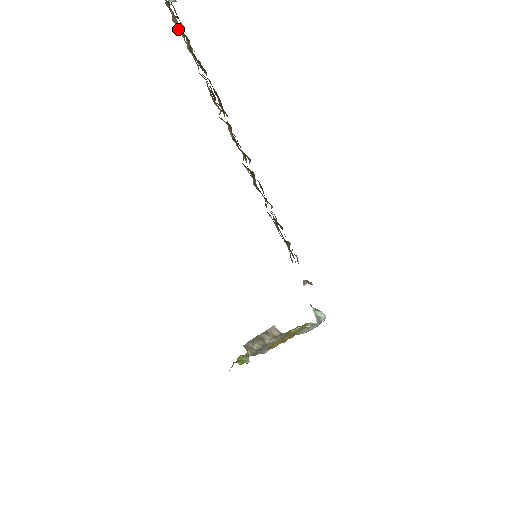
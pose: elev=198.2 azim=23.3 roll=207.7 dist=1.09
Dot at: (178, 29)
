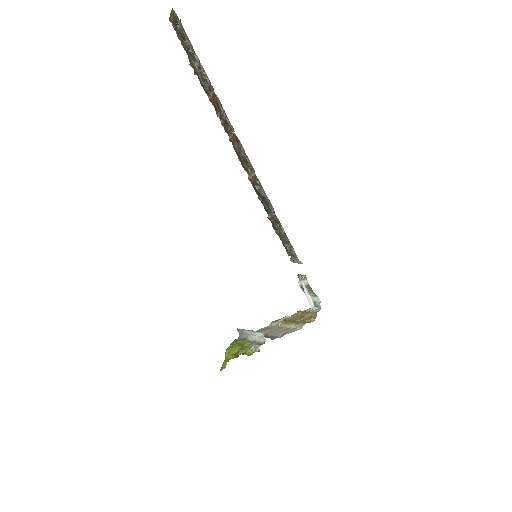
Dot at: (193, 52)
